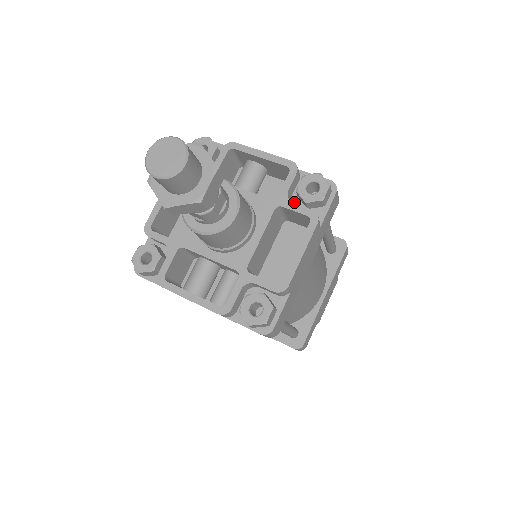
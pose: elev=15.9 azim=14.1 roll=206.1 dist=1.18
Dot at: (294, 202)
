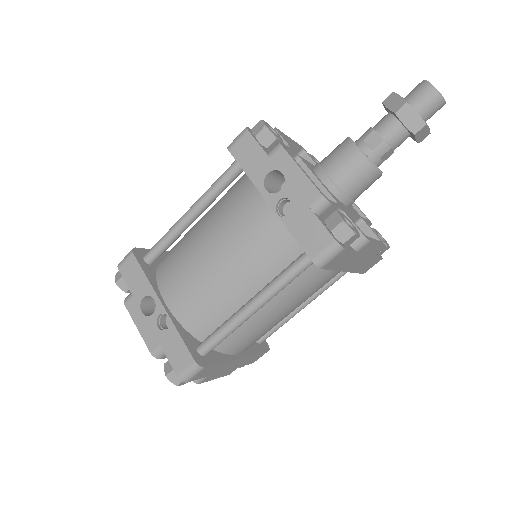
Dot at: occluded
